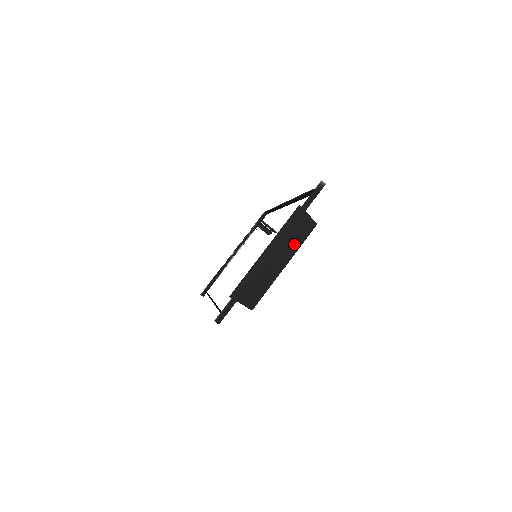
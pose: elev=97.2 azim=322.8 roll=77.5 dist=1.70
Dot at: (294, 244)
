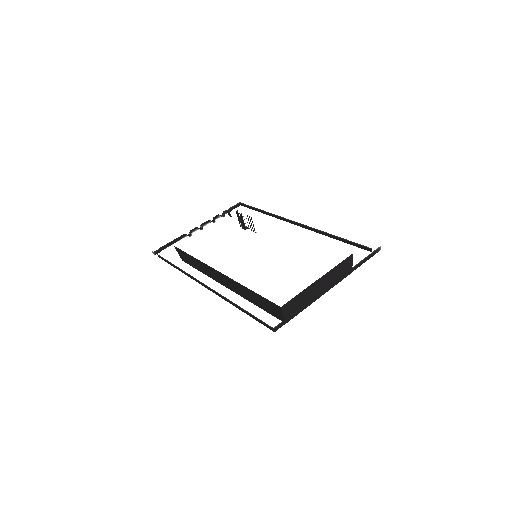
Dot at: occluded
